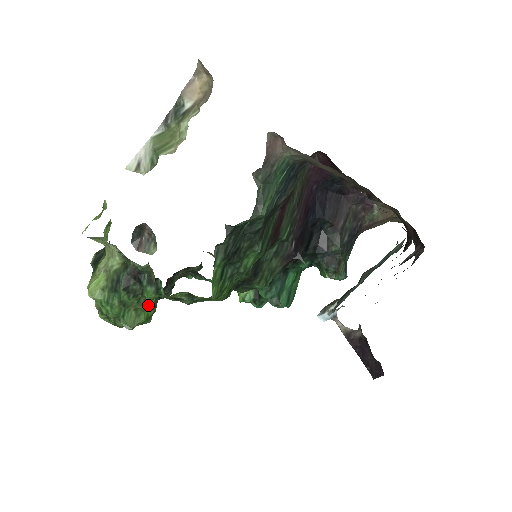
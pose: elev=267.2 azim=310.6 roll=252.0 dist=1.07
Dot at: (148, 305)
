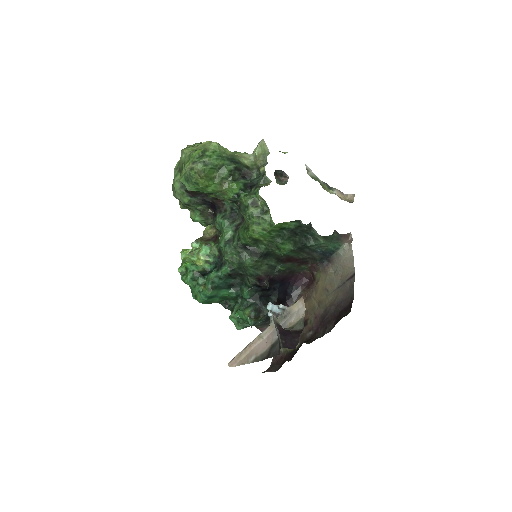
Dot at: (220, 186)
